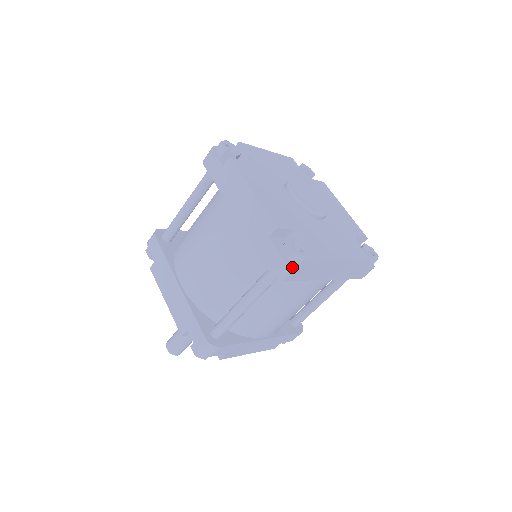
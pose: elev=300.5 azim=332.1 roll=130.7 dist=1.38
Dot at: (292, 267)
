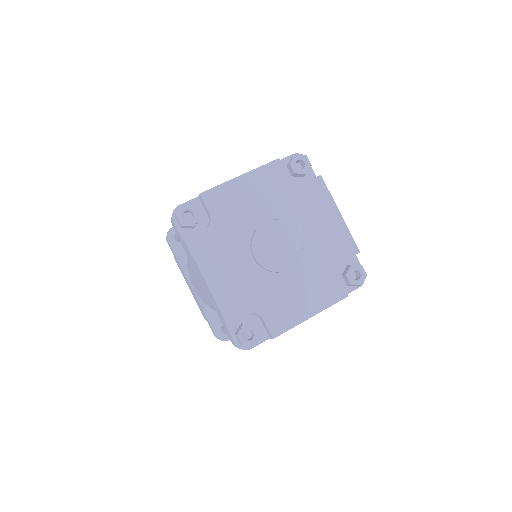
Dot at: occluded
